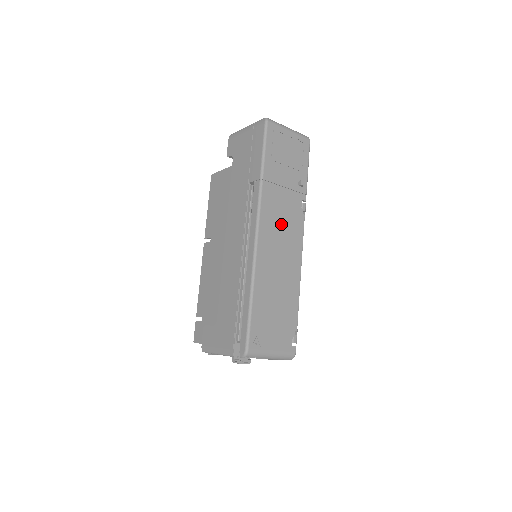
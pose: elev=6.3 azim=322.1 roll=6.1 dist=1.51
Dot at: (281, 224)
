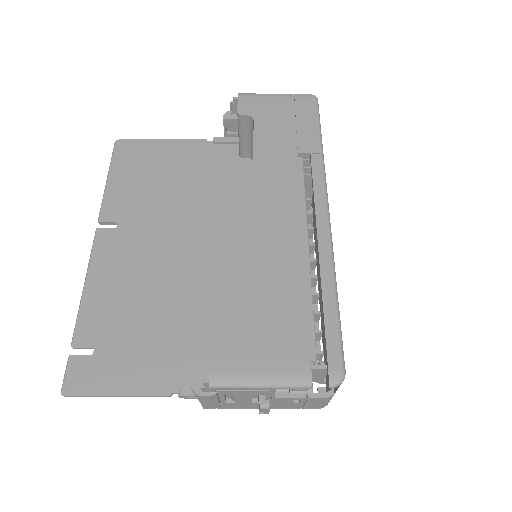
Dot at: occluded
